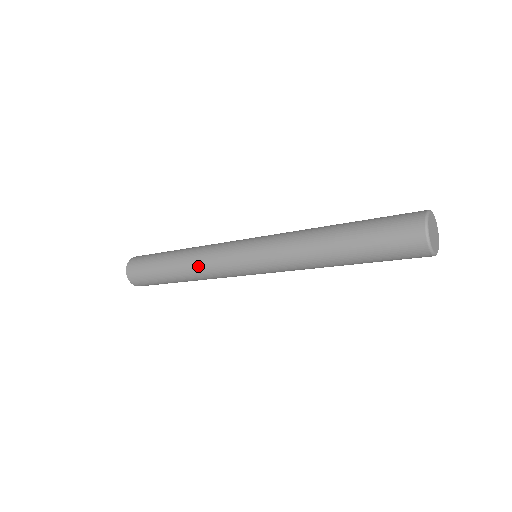
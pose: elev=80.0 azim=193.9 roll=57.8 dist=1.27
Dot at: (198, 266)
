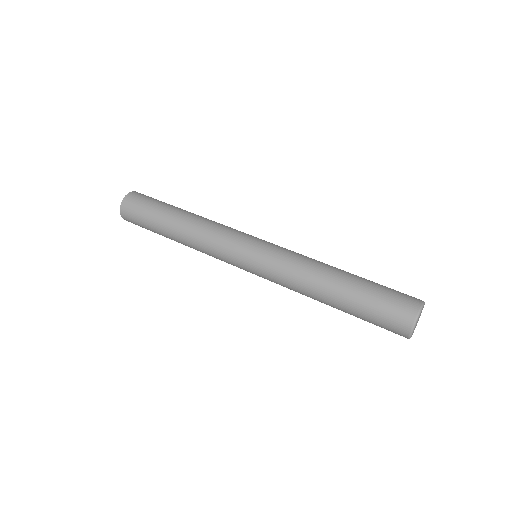
Dot at: (203, 228)
